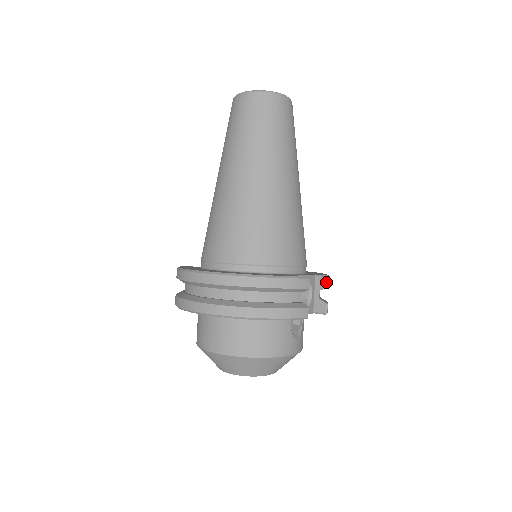
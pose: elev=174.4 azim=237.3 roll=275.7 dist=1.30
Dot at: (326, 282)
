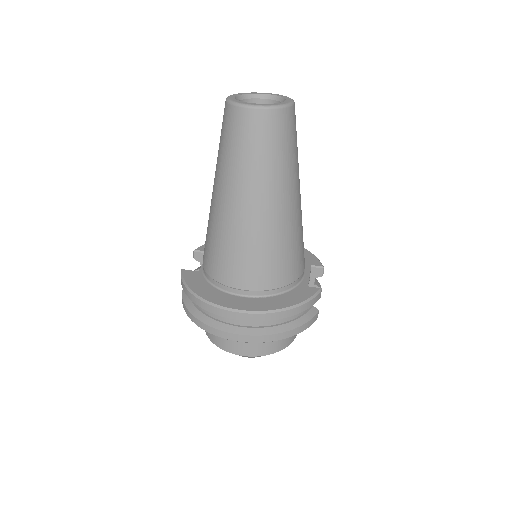
Dot at: (322, 272)
